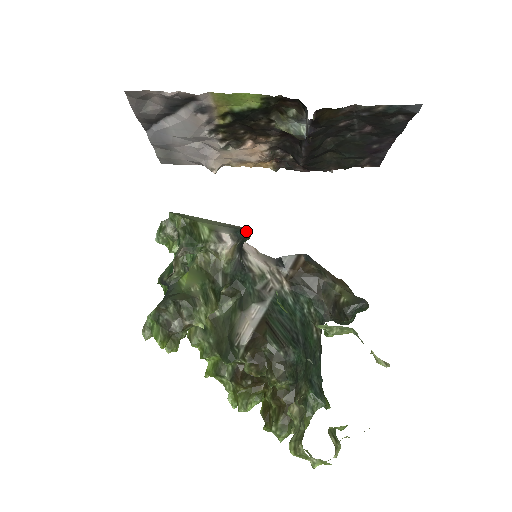
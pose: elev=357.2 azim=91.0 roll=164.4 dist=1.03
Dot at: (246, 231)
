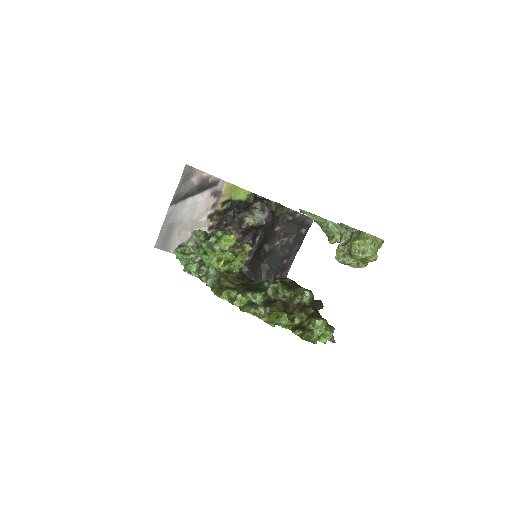
Dot at: occluded
